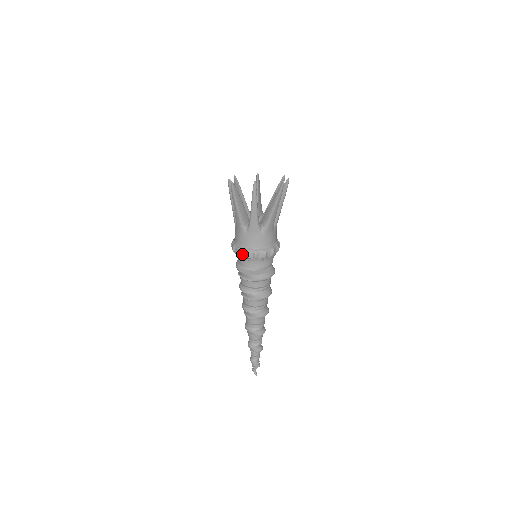
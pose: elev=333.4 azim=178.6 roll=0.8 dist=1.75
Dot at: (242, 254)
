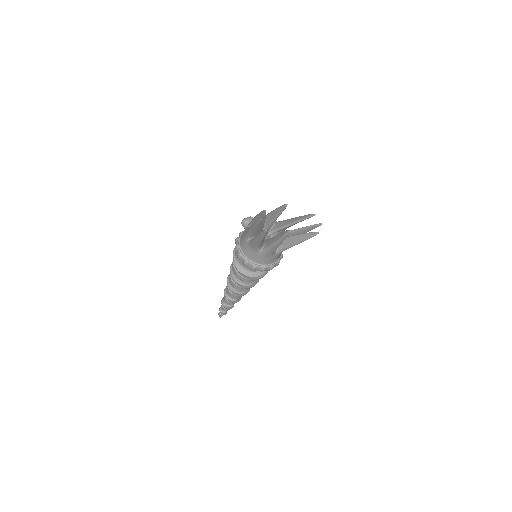
Dot at: (249, 266)
